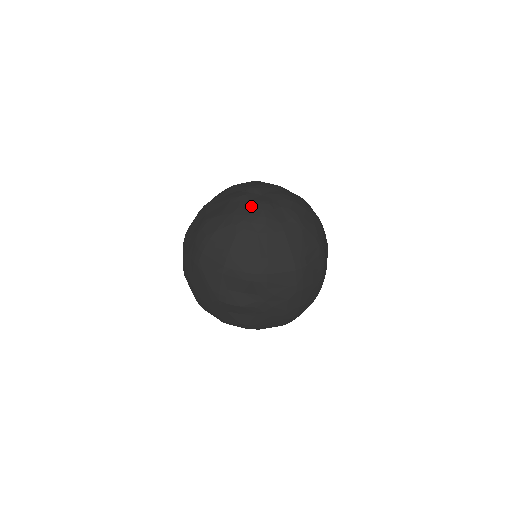
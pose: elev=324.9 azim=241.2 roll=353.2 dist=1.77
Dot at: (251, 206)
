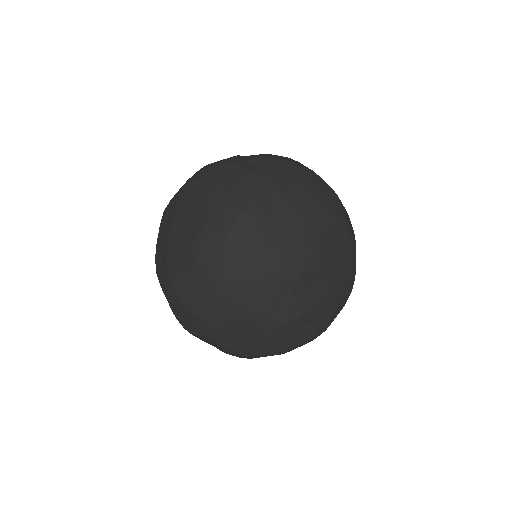
Dot at: (243, 182)
